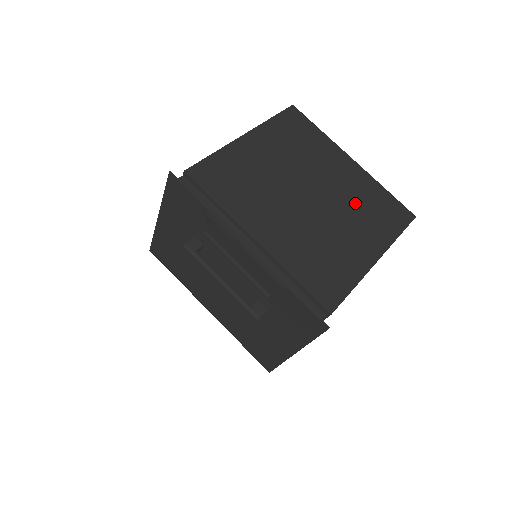
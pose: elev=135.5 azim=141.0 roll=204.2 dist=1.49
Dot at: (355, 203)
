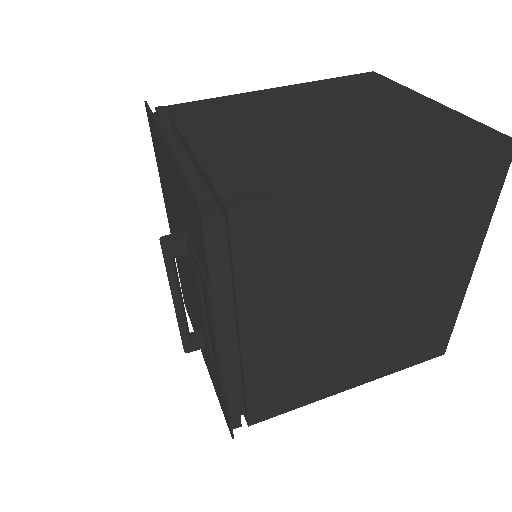
Dot at: (405, 325)
